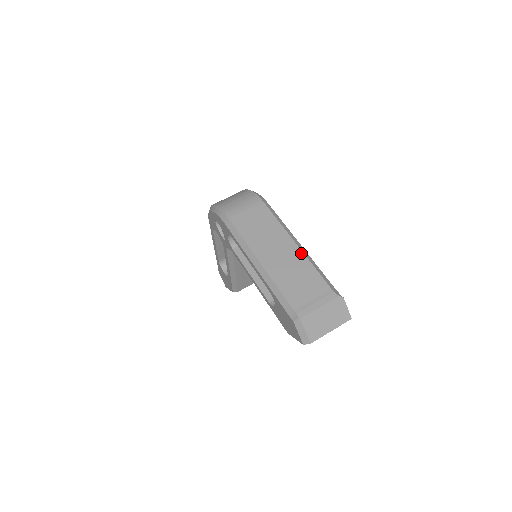
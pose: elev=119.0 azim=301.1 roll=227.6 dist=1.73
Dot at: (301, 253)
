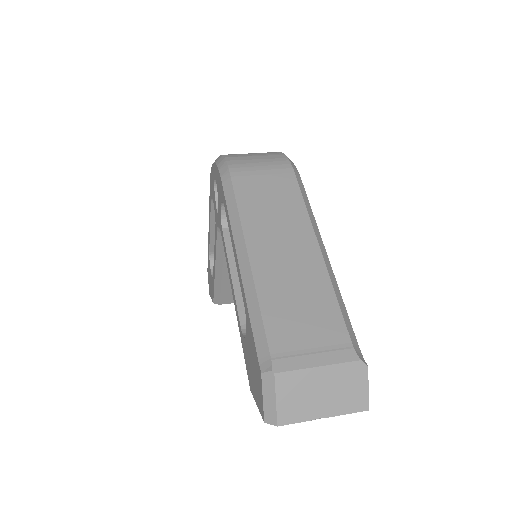
Dot at: (322, 264)
